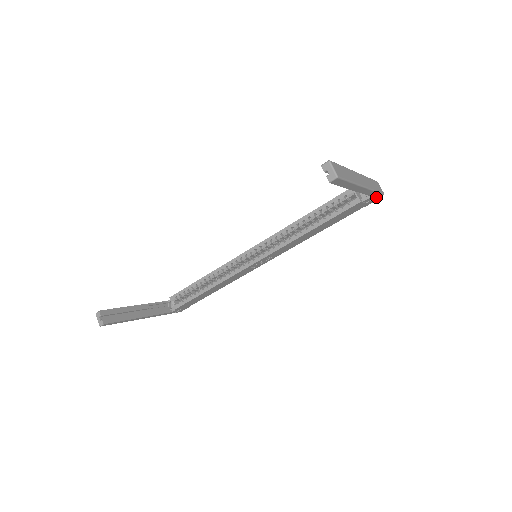
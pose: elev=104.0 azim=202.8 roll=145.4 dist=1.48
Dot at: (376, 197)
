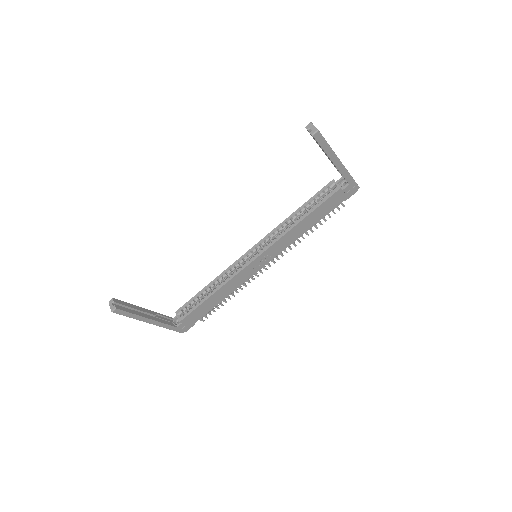
Dot at: (353, 188)
